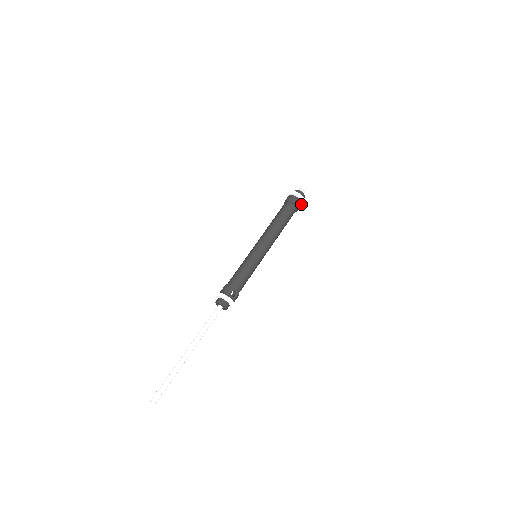
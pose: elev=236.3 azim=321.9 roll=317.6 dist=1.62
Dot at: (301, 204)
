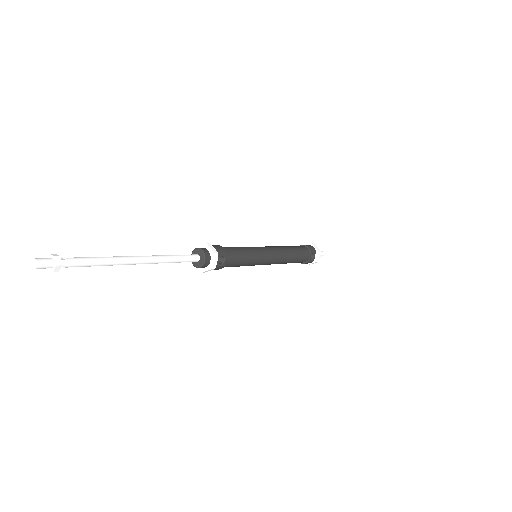
Dot at: (312, 262)
